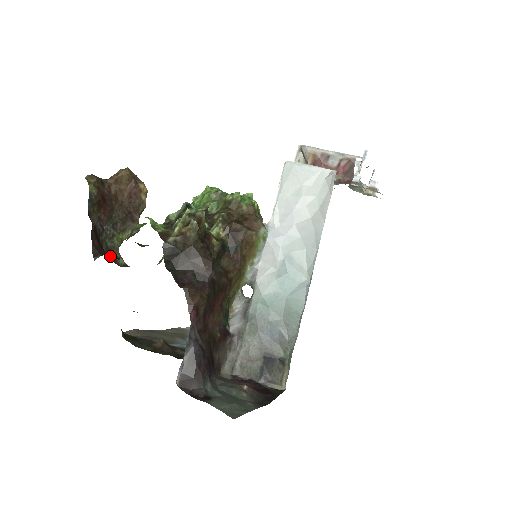
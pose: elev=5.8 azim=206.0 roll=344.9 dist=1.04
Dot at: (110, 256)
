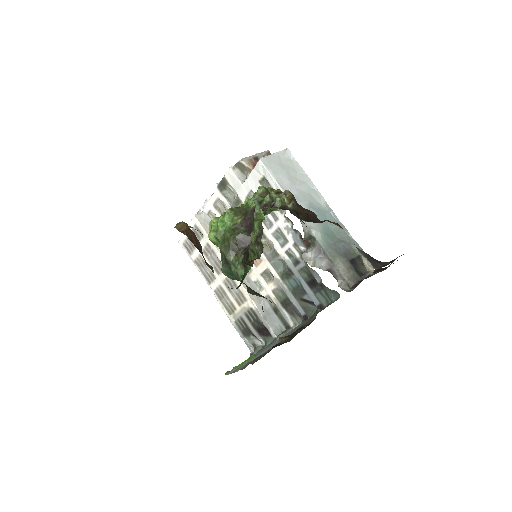
Dot at: occluded
